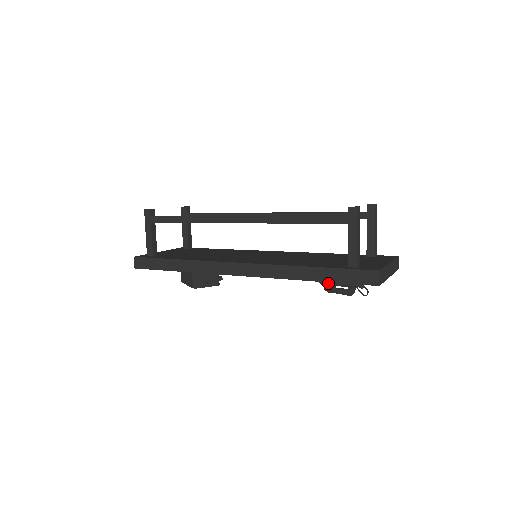
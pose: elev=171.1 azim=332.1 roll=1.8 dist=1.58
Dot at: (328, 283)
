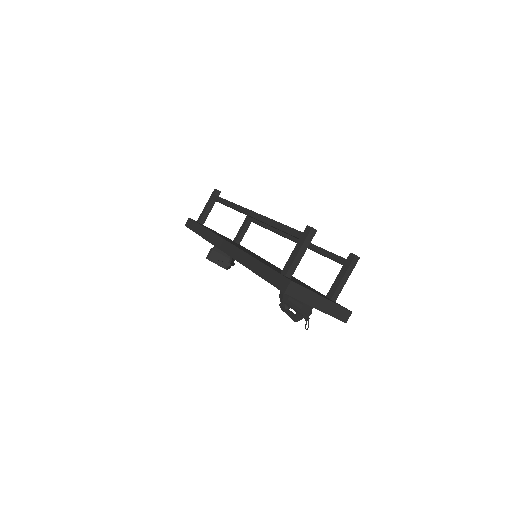
Dot at: (282, 299)
